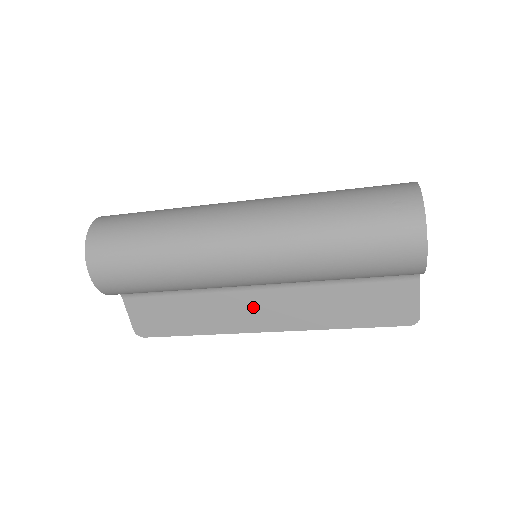
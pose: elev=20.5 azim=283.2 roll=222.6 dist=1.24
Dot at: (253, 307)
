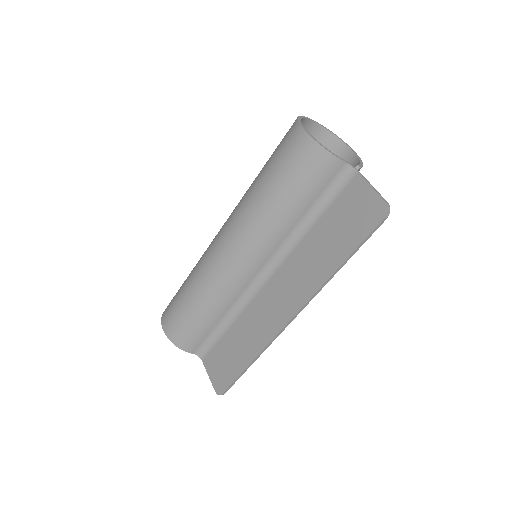
Dot at: (271, 302)
